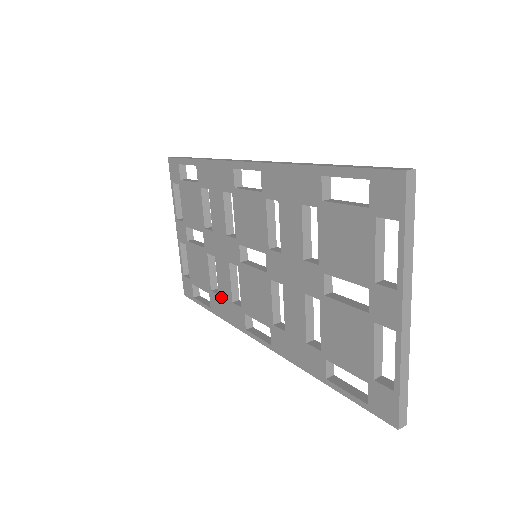
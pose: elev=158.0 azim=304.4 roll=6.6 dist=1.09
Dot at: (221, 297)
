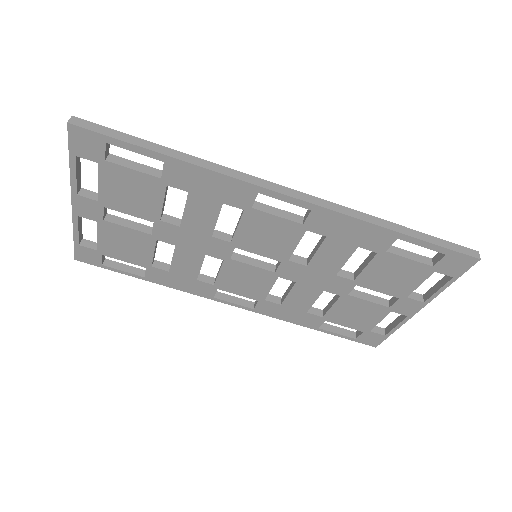
Dot at: (174, 274)
